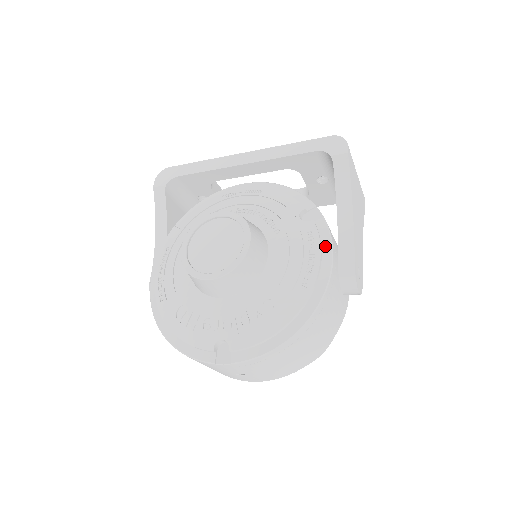
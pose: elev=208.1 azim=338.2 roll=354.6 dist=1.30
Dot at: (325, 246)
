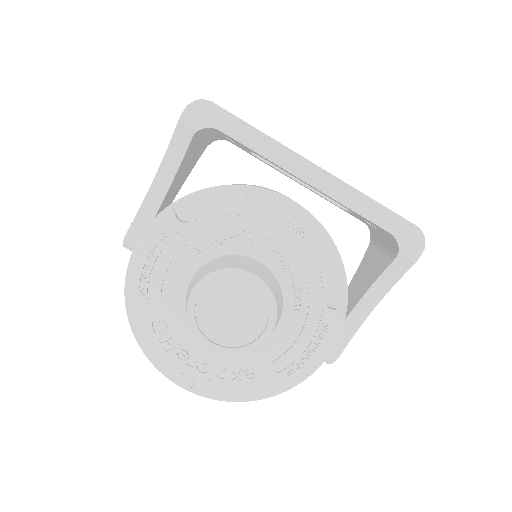
Dot at: (330, 340)
